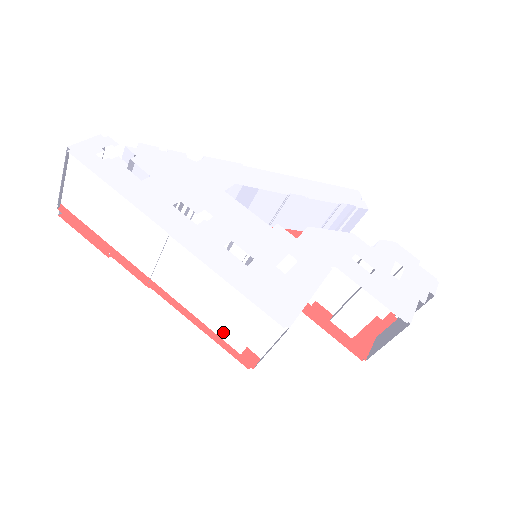
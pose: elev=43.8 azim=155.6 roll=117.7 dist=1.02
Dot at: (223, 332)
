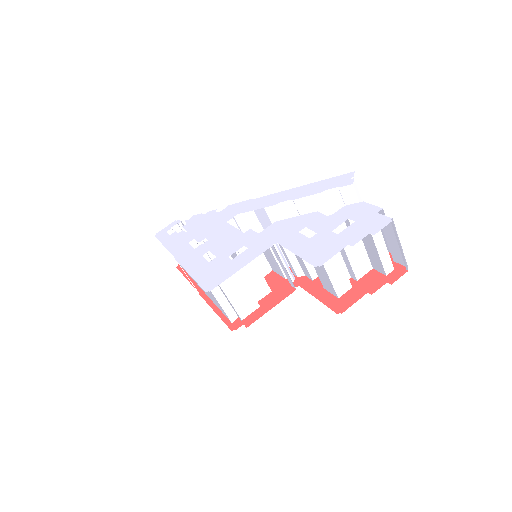
Dot at: (221, 310)
